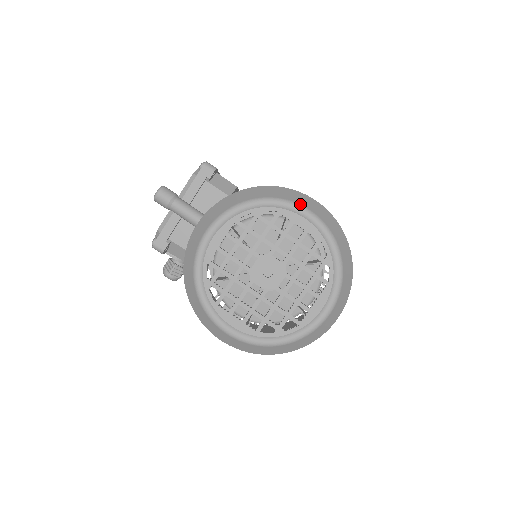
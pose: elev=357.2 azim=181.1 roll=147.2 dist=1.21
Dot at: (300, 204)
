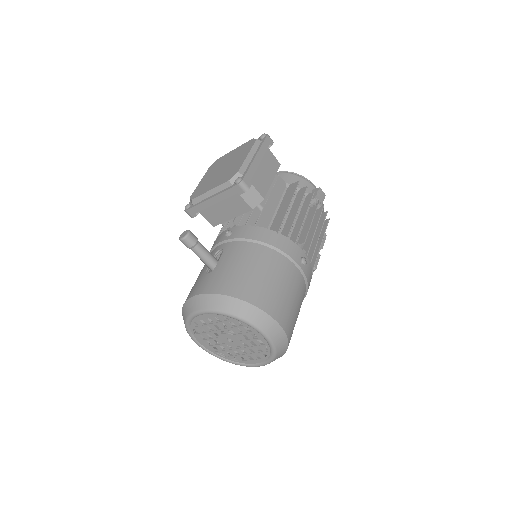
Dot at: (261, 329)
